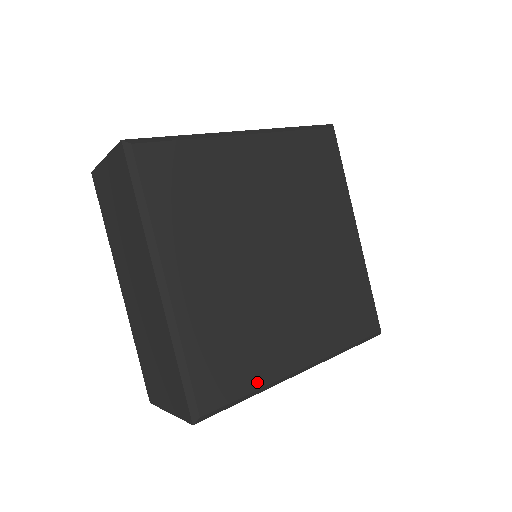
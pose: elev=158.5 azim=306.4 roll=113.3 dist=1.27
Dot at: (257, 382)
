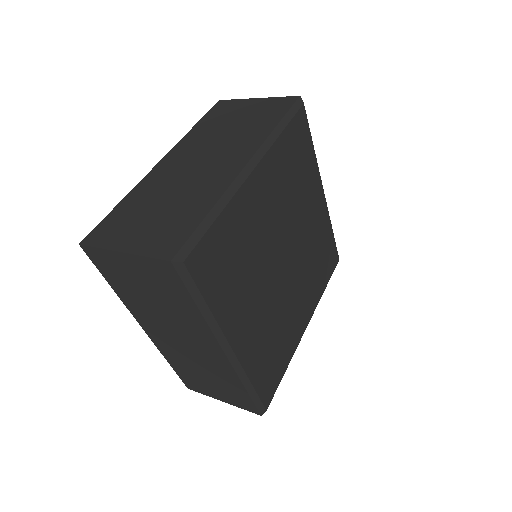
Dot at: (288, 360)
